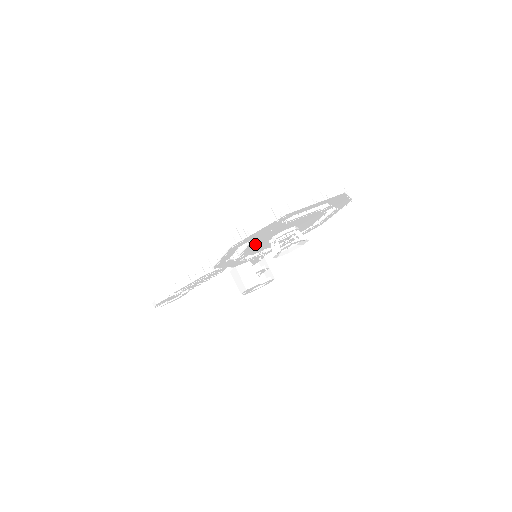
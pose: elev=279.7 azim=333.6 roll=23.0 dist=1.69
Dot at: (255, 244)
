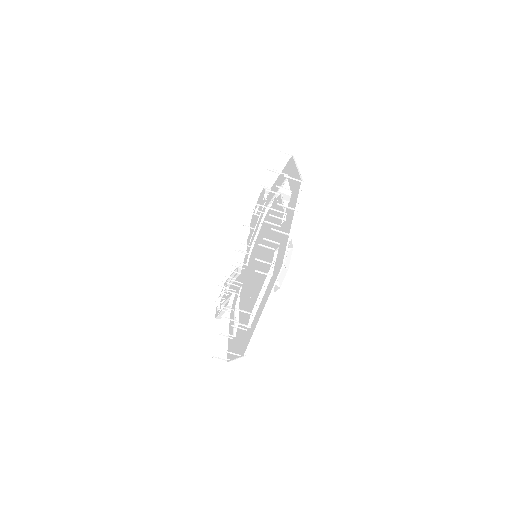
Dot at: (244, 298)
